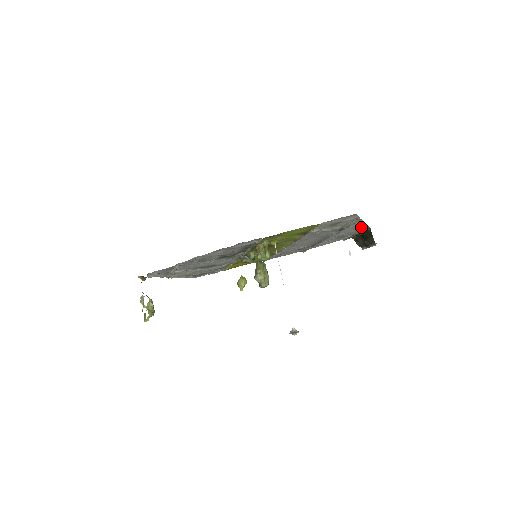
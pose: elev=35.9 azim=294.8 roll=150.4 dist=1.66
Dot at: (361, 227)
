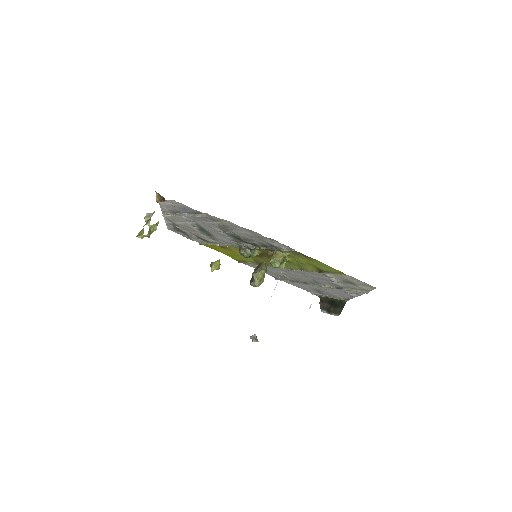
Dot at: (345, 296)
